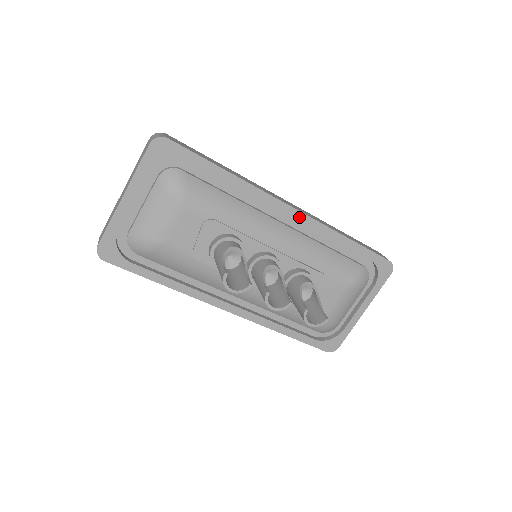
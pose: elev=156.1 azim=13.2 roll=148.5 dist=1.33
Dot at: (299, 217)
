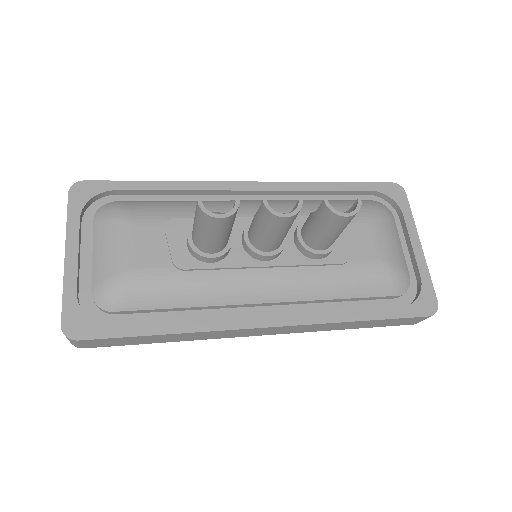
Dot at: (264, 187)
